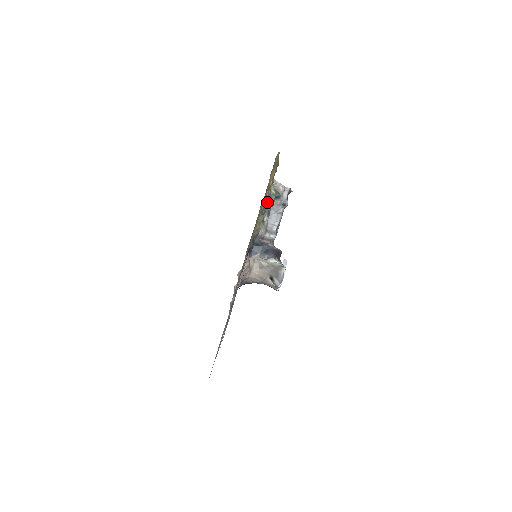
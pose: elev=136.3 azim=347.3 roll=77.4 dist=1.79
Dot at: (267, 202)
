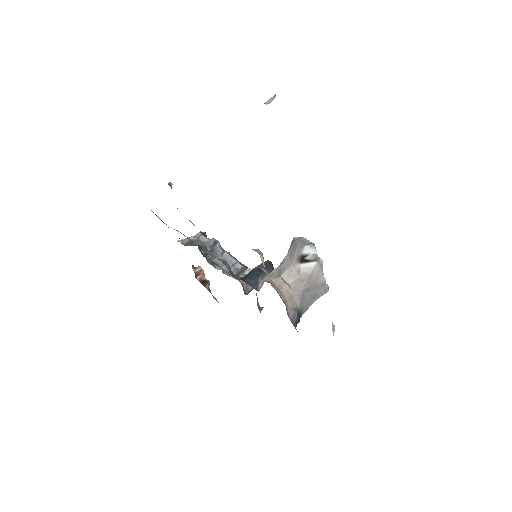
Dot at: occluded
